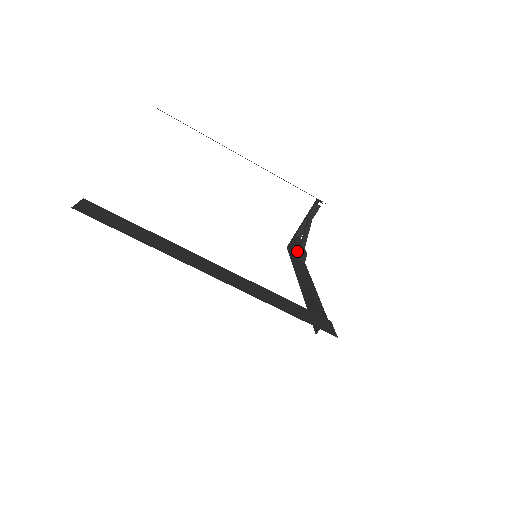
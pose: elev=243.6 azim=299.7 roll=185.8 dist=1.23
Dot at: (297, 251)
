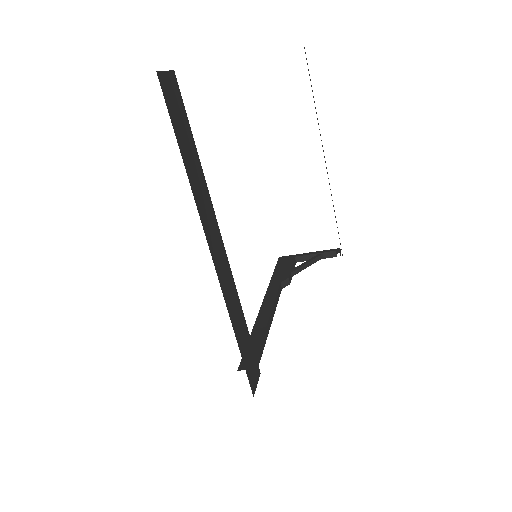
Dot at: (285, 272)
